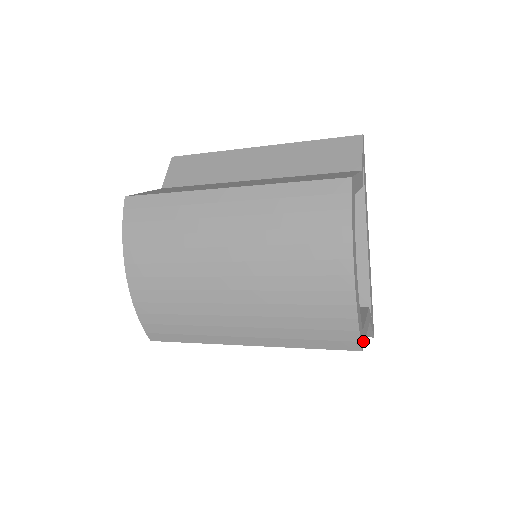
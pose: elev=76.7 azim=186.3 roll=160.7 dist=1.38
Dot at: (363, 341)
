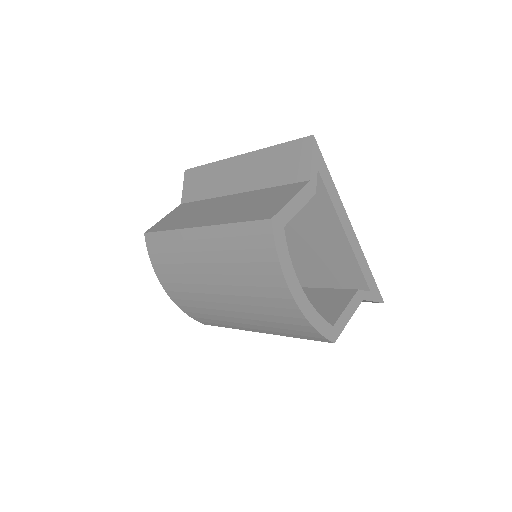
Dot at: (337, 333)
